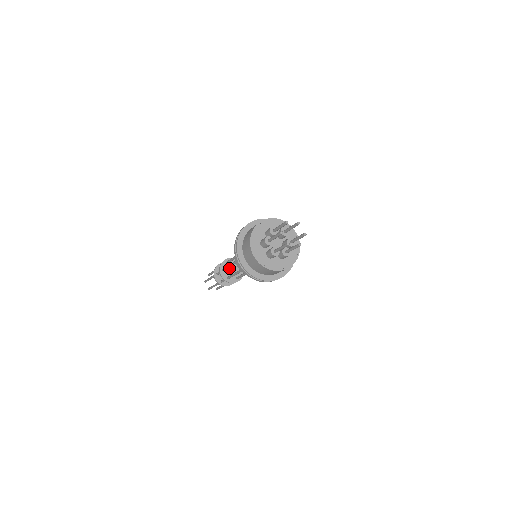
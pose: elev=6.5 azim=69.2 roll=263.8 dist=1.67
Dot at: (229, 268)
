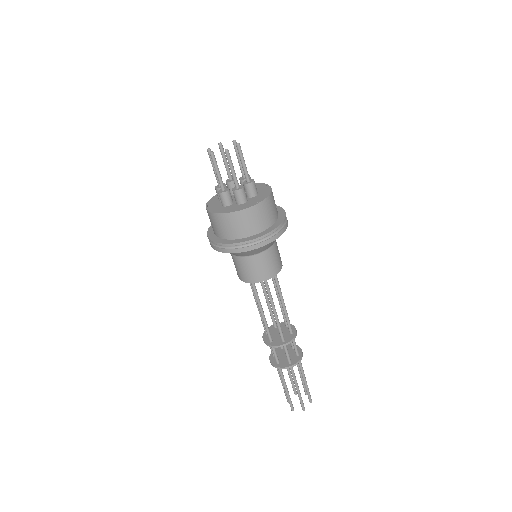
Dot at: (276, 332)
